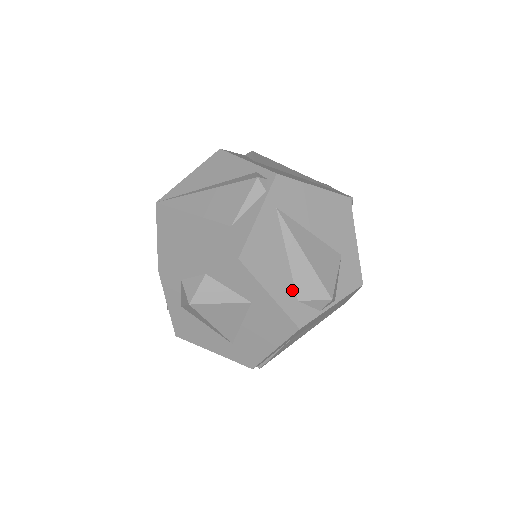
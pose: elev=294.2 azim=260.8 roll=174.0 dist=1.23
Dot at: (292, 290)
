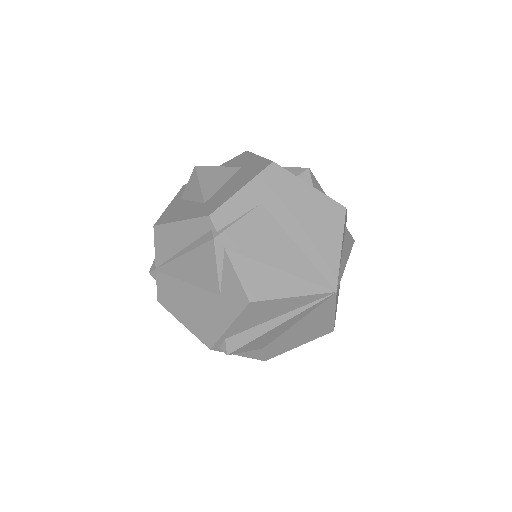
Dot at: occluded
